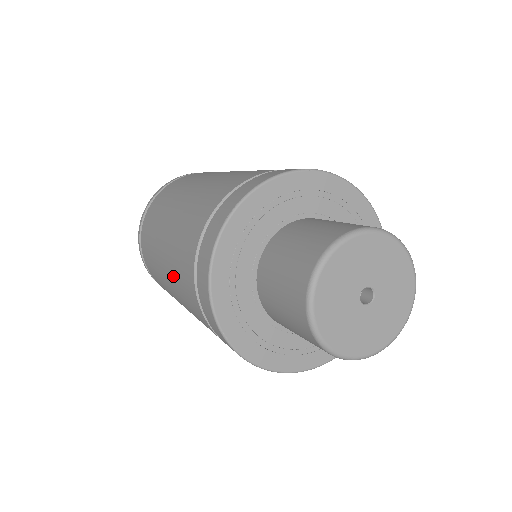
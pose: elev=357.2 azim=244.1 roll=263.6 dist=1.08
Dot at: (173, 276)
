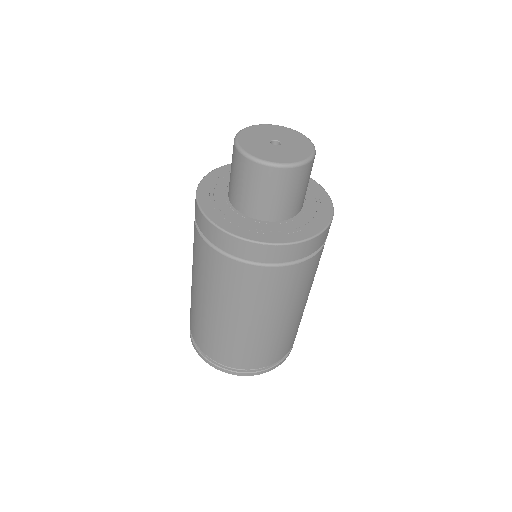
Dot at: (195, 270)
